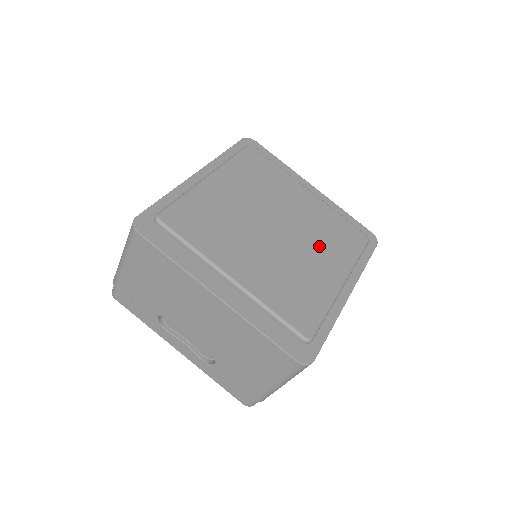
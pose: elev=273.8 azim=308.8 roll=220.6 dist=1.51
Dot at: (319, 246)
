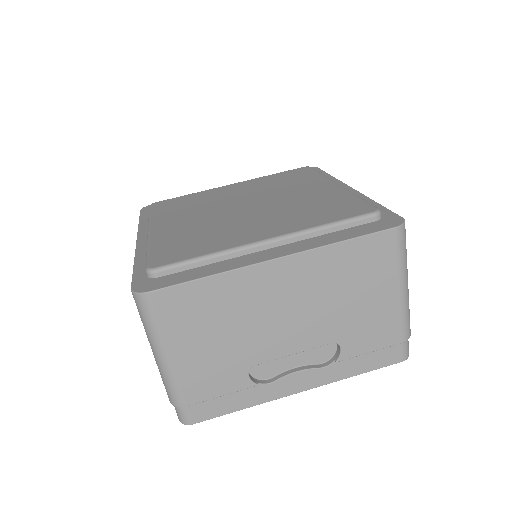
Dot at: (288, 189)
